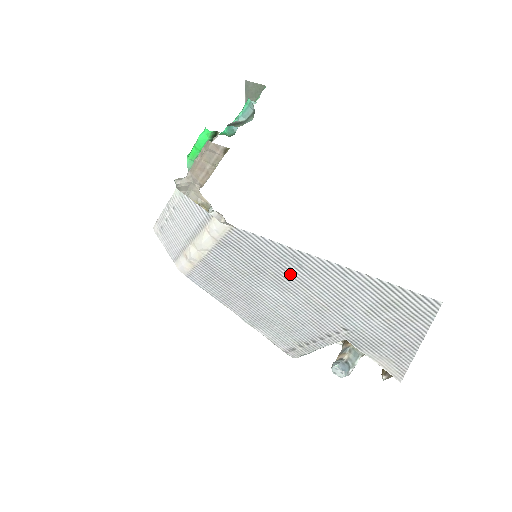
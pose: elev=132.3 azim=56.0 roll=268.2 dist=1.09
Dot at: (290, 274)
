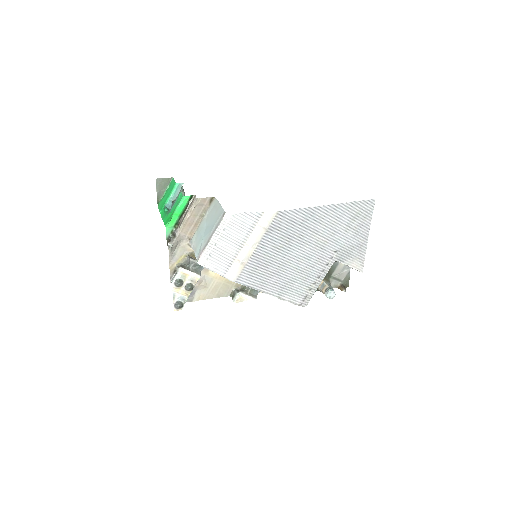
Dot at: (308, 229)
